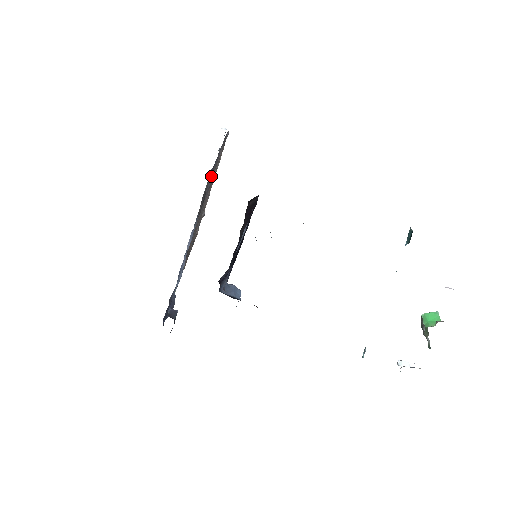
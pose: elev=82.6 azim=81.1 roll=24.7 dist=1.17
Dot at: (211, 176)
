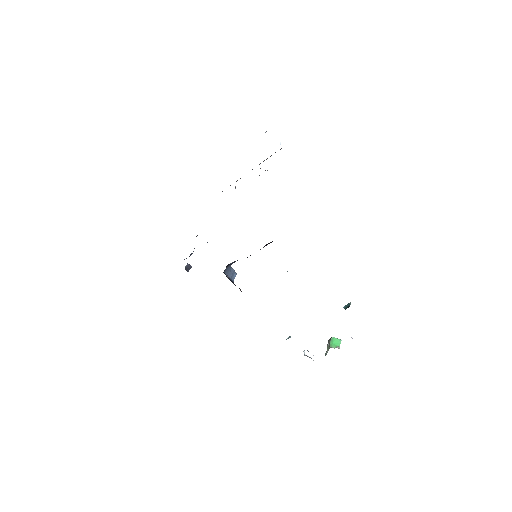
Dot at: occluded
